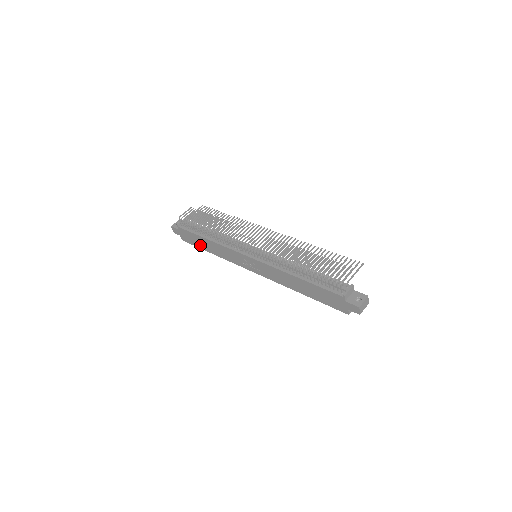
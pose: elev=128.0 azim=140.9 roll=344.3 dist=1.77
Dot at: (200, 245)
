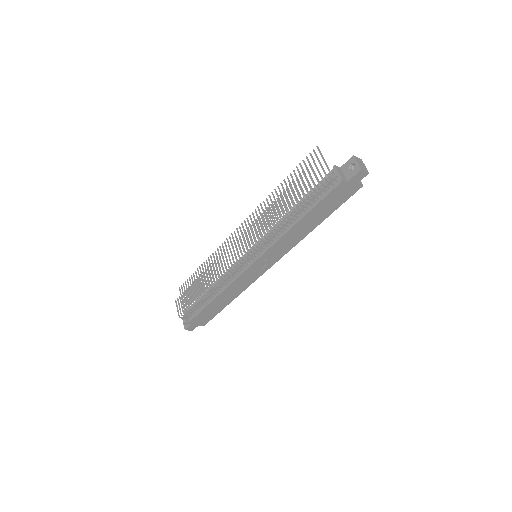
Dot at: (218, 309)
